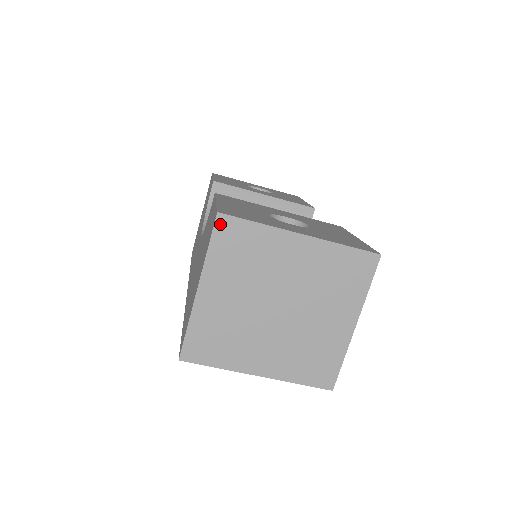
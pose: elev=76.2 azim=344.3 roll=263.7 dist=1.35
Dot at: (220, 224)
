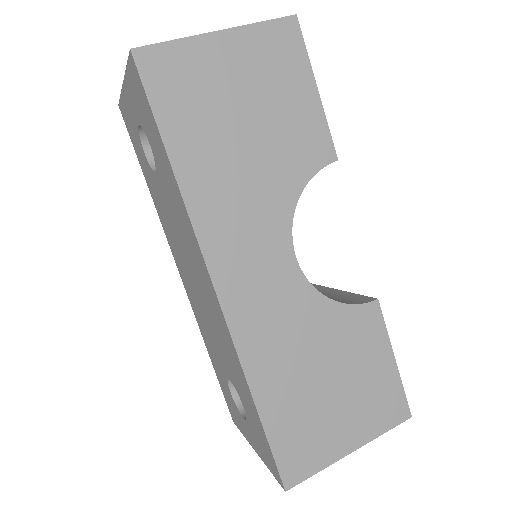
Dot at: occluded
